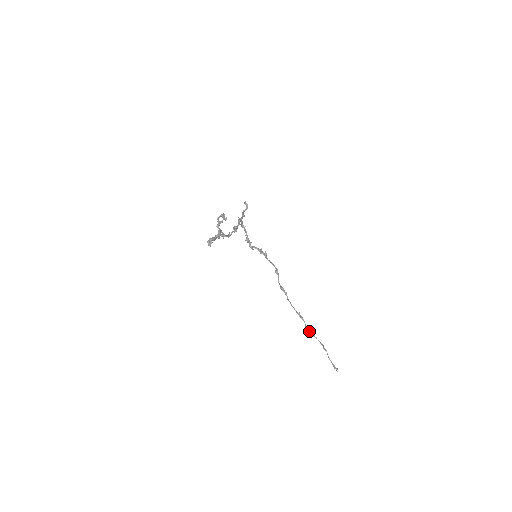
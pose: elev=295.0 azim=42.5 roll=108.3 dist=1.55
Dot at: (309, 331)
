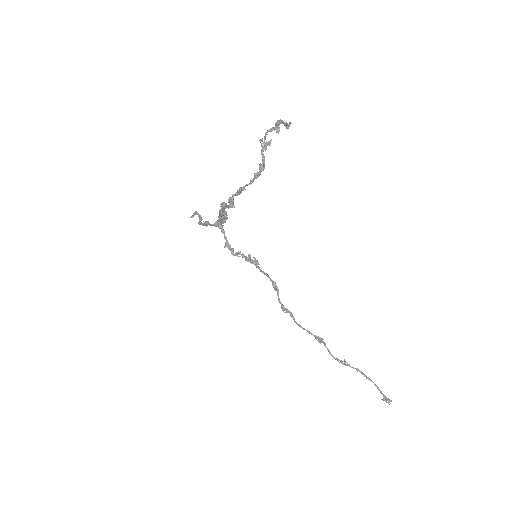
Dot at: (337, 359)
